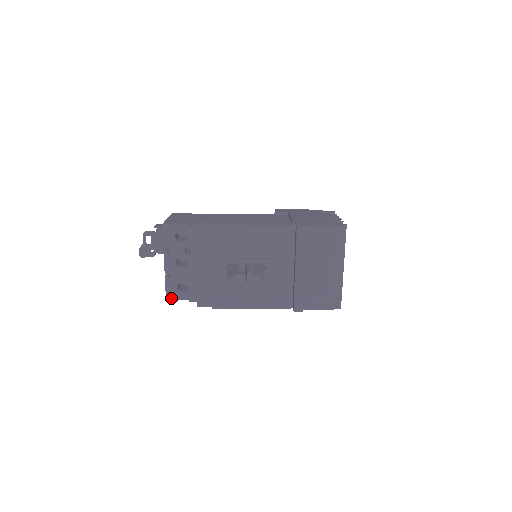
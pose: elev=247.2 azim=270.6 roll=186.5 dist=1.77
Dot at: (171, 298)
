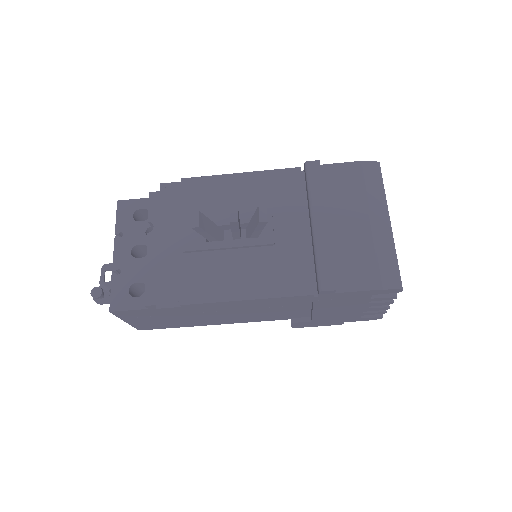
Dot at: (118, 309)
